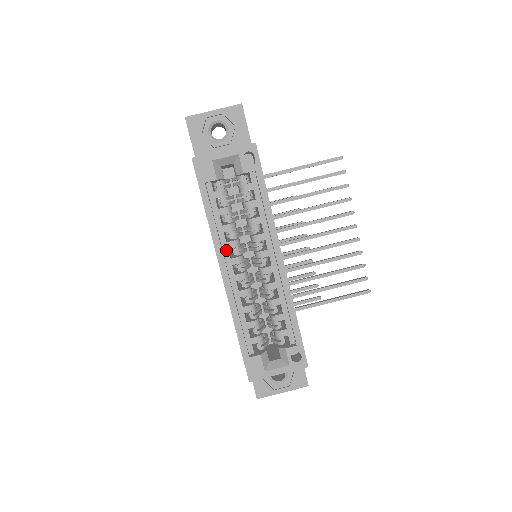
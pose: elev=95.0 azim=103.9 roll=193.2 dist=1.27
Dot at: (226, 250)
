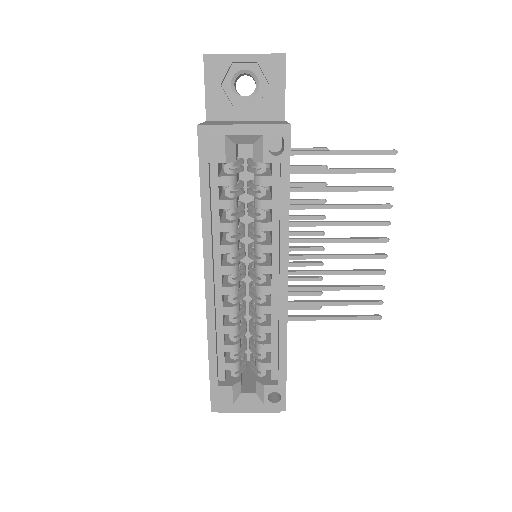
Dot at: (218, 254)
